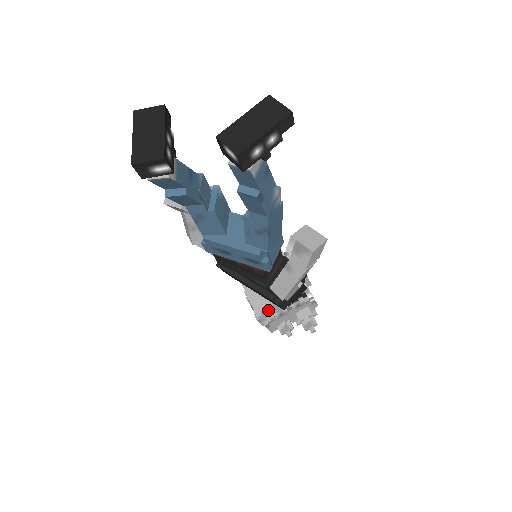
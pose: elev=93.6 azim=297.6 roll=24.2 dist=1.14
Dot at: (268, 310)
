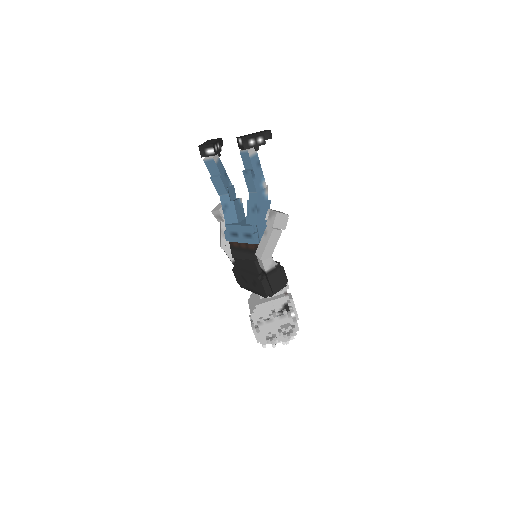
Dot at: (259, 309)
